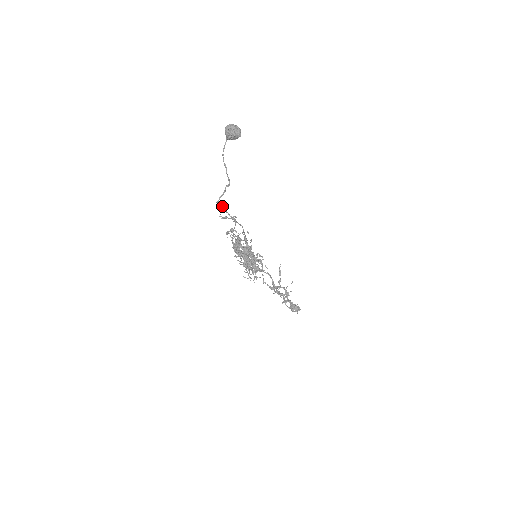
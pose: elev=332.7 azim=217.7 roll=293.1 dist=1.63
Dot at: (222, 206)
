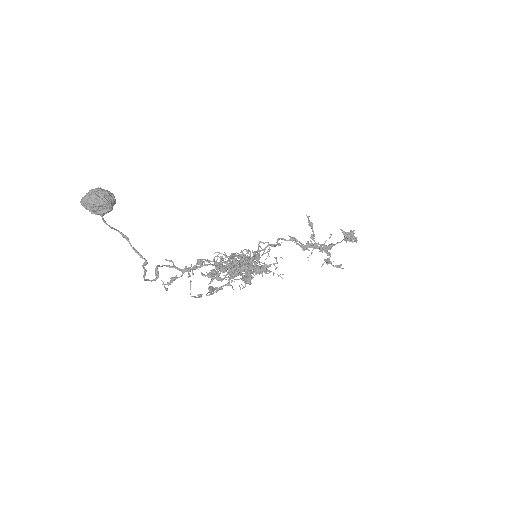
Dot at: (156, 278)
